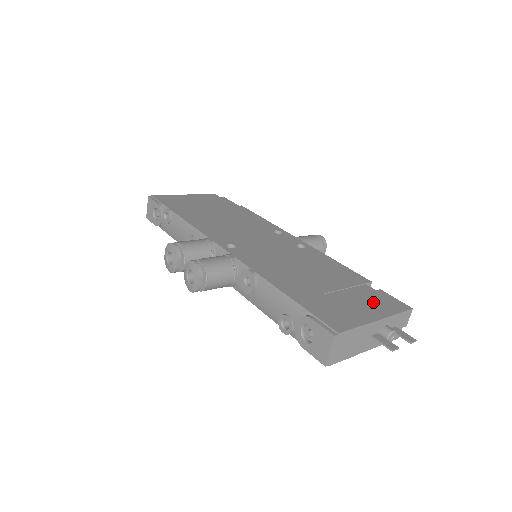
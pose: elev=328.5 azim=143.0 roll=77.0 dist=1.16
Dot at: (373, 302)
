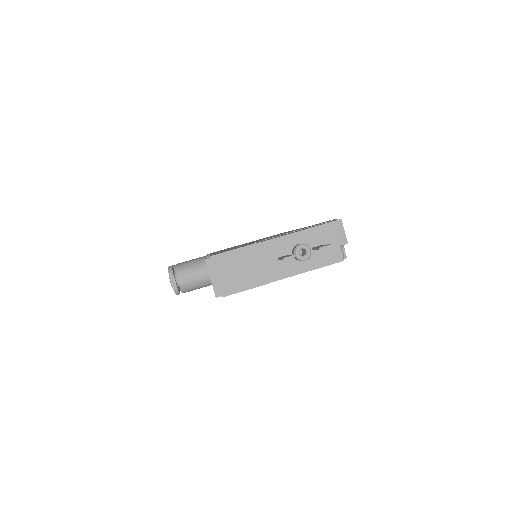
Dot at: occluded
